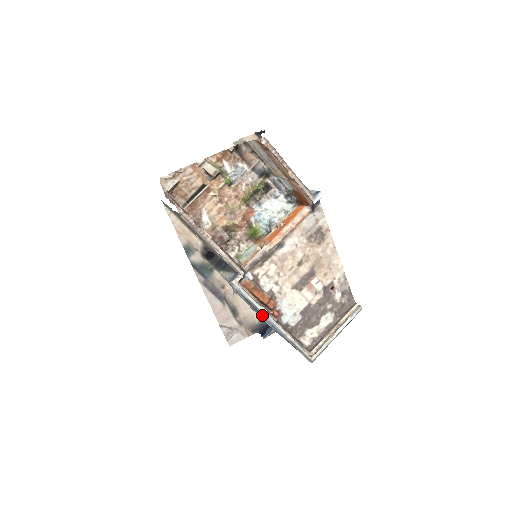
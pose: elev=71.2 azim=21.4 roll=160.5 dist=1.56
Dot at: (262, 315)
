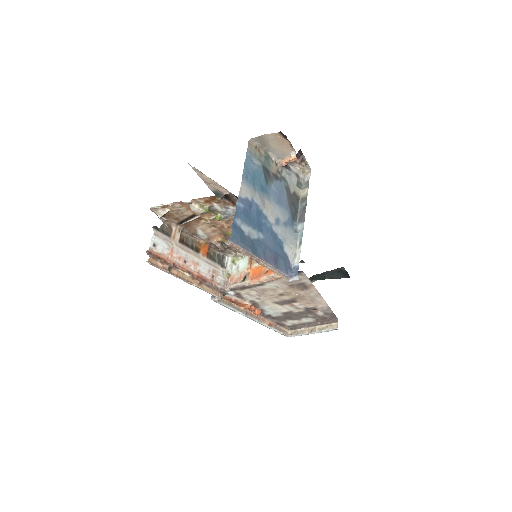
Dot at: (242, 314)
